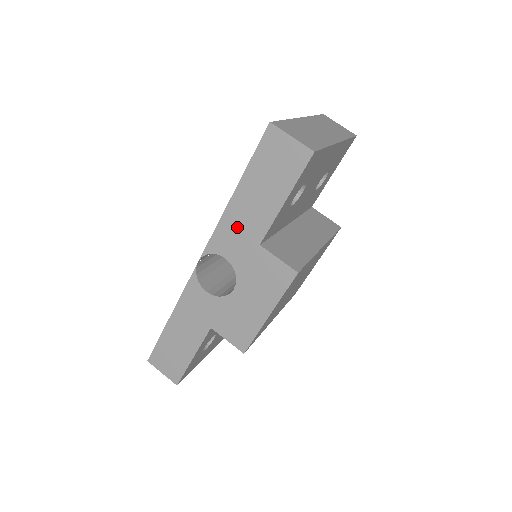
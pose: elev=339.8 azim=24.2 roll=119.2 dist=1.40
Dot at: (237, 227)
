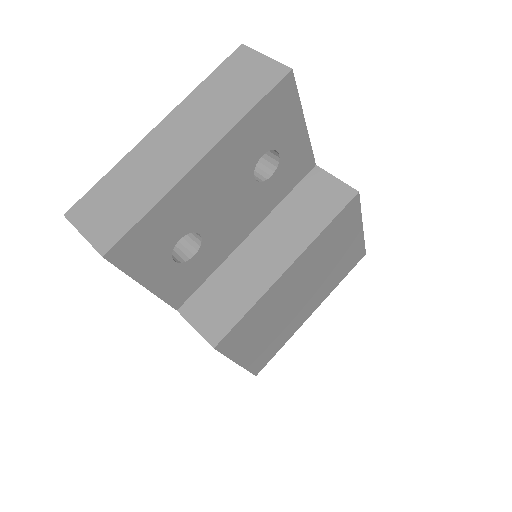
Dot at: occluded
